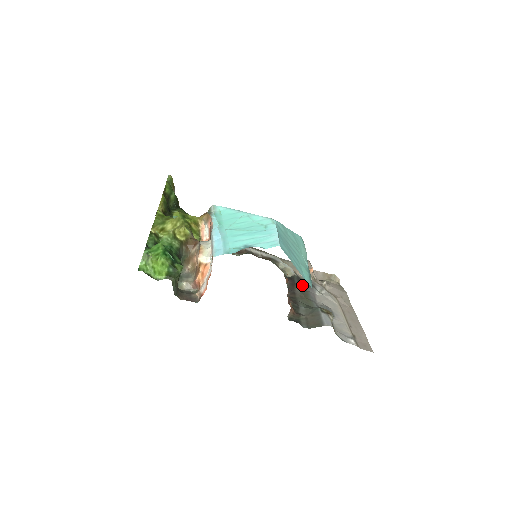
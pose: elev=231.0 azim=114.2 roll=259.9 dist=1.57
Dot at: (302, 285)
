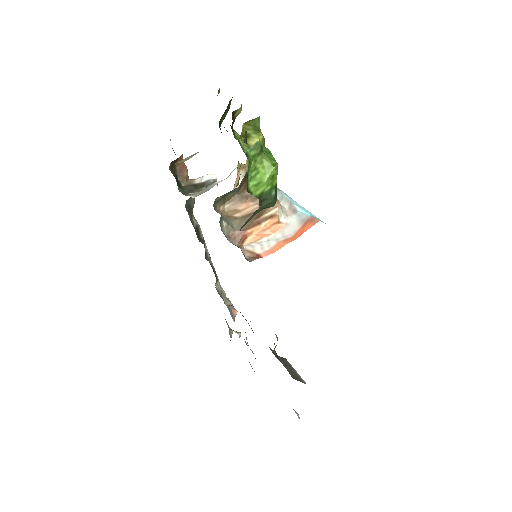
Dot at: occluded
